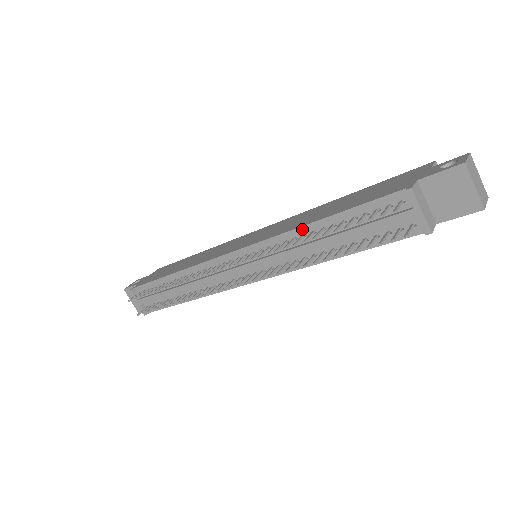
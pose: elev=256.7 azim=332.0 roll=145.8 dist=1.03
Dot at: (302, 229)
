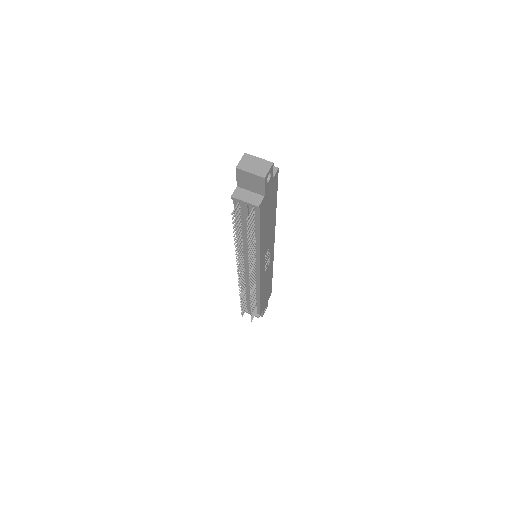
Dot at: occluded
